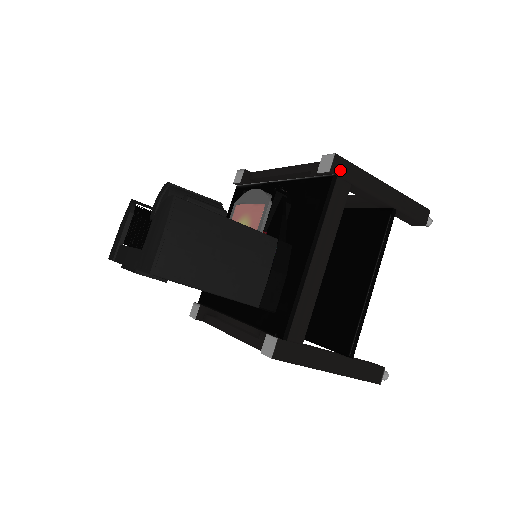
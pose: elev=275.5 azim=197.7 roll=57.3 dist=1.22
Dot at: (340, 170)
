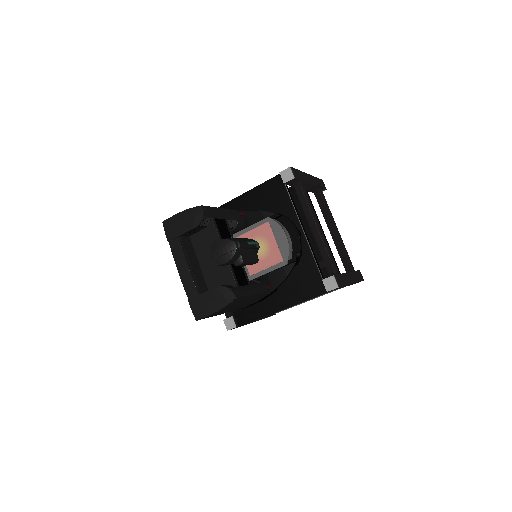
Dot at: occluded
